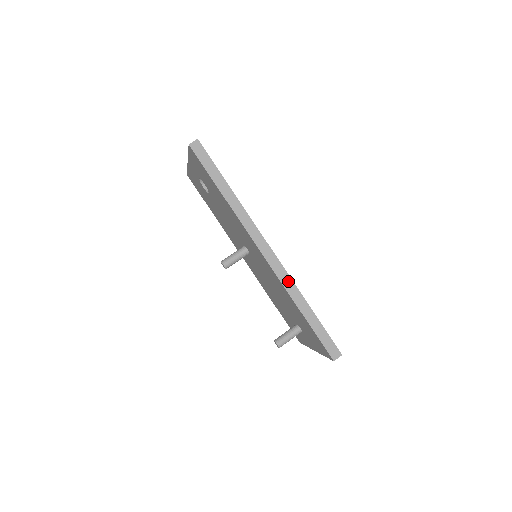
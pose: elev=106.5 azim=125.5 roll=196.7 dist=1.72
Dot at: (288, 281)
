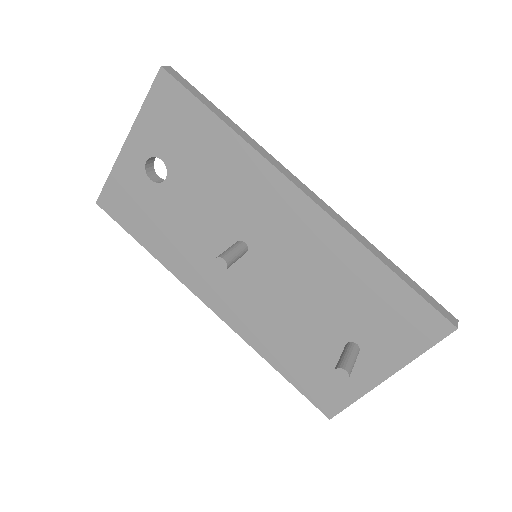
Dot at: (349, 227)
